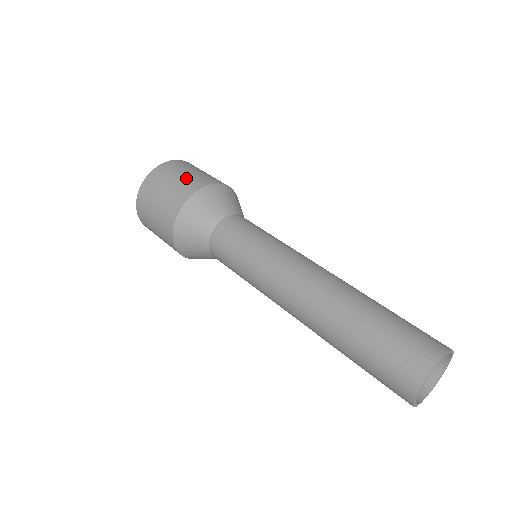
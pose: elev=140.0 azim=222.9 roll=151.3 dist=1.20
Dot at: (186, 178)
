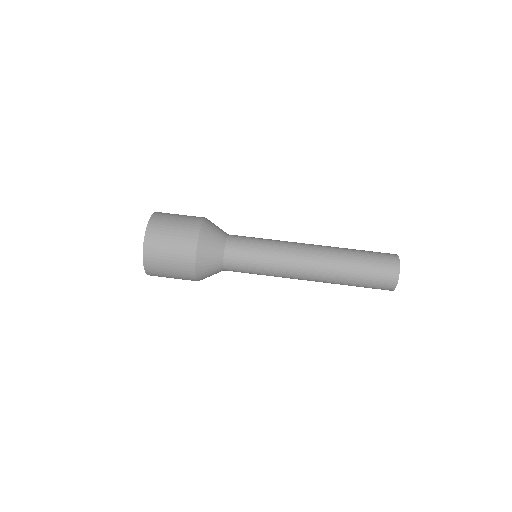
Dot at: (179, 231)
